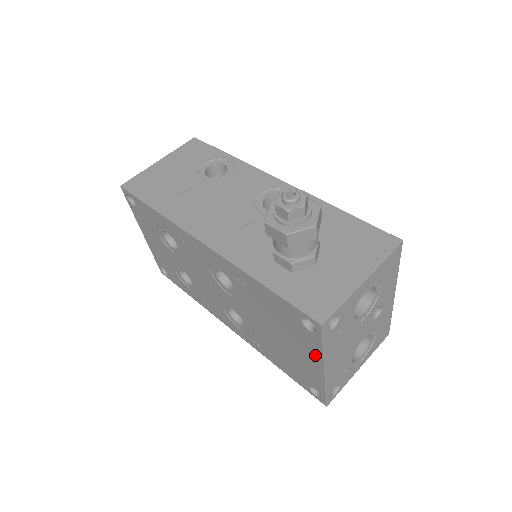
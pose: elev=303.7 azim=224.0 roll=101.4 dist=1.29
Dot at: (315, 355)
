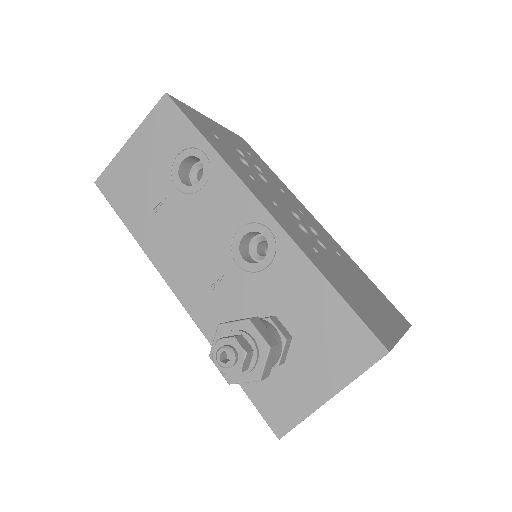
Dot at: occluded
